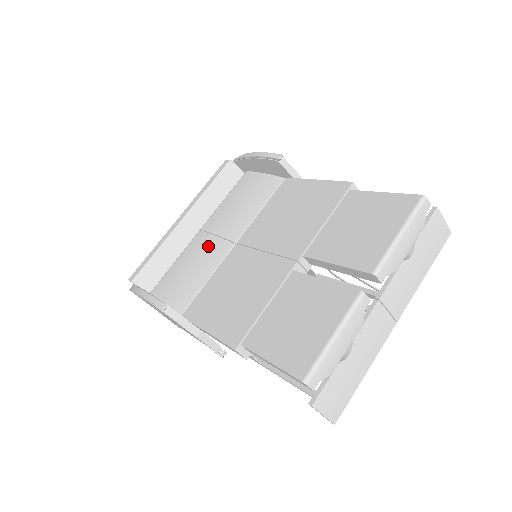
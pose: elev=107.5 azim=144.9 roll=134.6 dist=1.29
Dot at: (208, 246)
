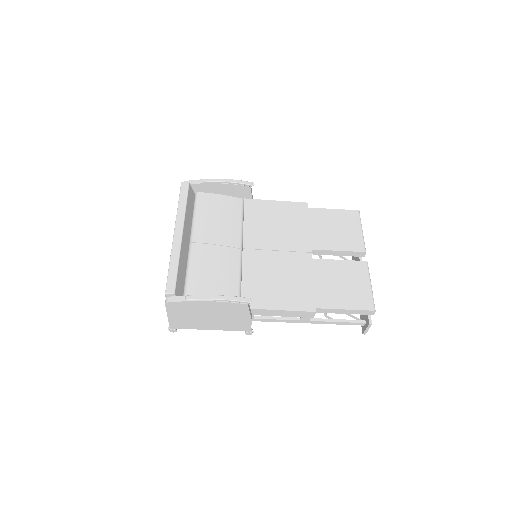
Dot at: (218, 254)
